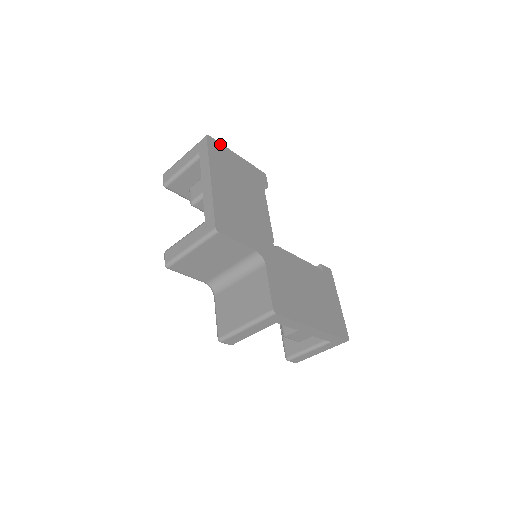
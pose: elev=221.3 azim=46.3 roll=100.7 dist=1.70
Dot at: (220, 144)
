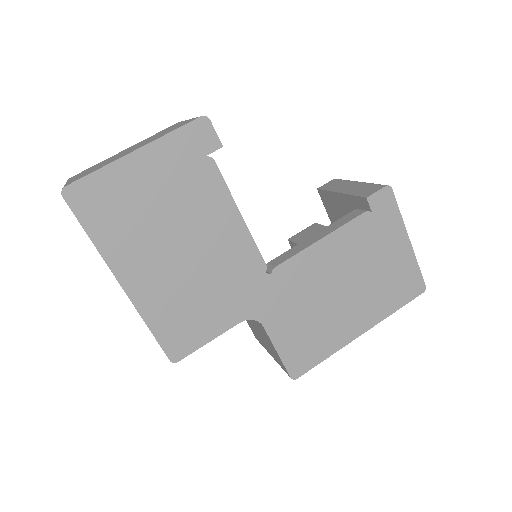
Dot at: (93, 176)
